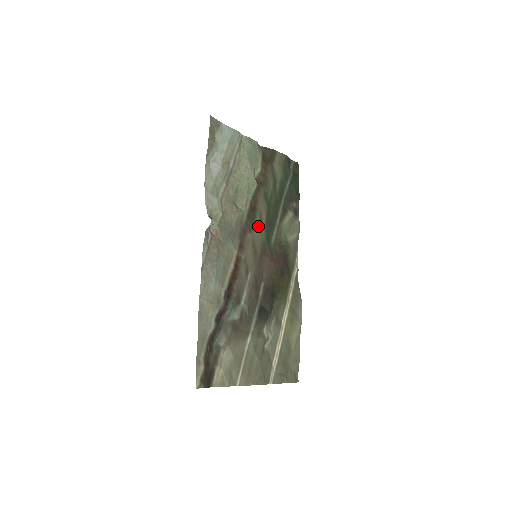
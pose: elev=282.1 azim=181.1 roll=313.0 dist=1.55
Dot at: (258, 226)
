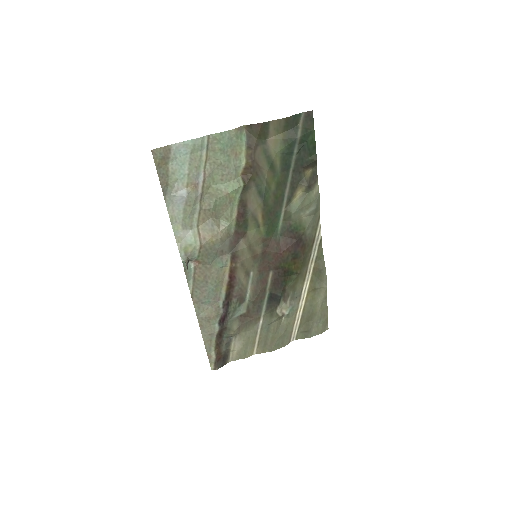
Dot at: (253, 227)
